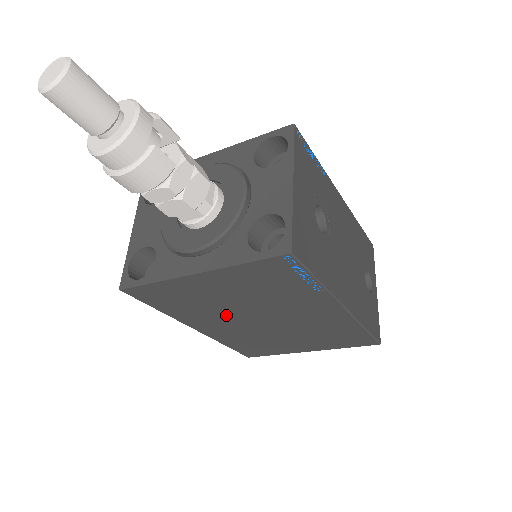
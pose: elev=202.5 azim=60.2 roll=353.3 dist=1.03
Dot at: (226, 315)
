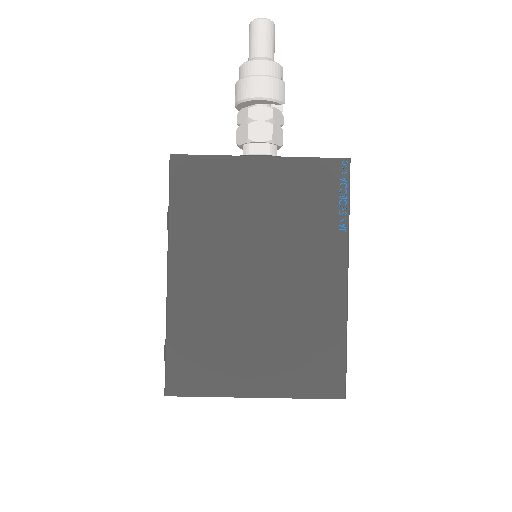
Dot at: (228, 249)
